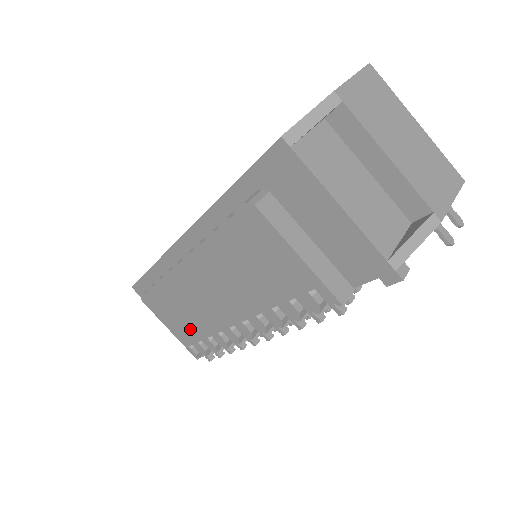
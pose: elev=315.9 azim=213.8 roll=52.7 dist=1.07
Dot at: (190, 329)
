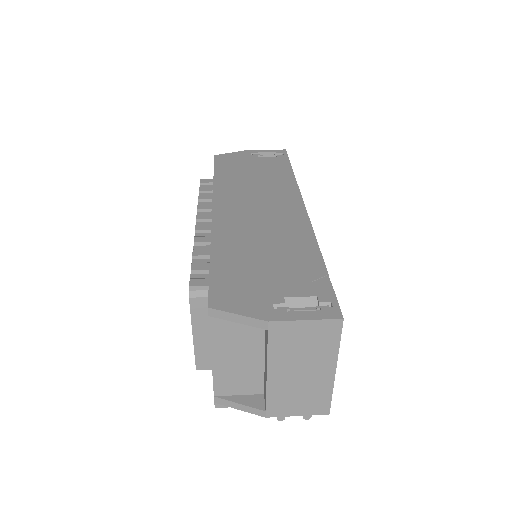
Dot at: occluded
